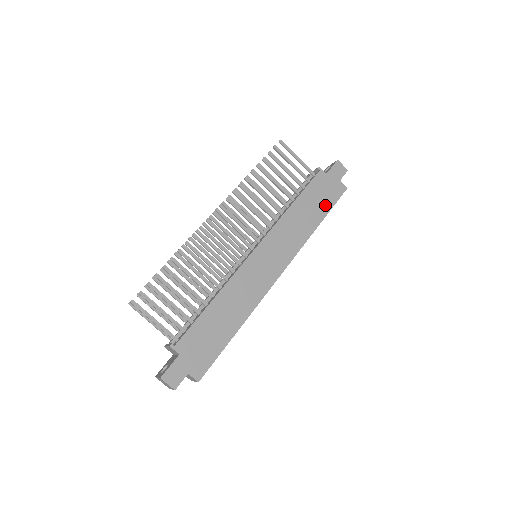
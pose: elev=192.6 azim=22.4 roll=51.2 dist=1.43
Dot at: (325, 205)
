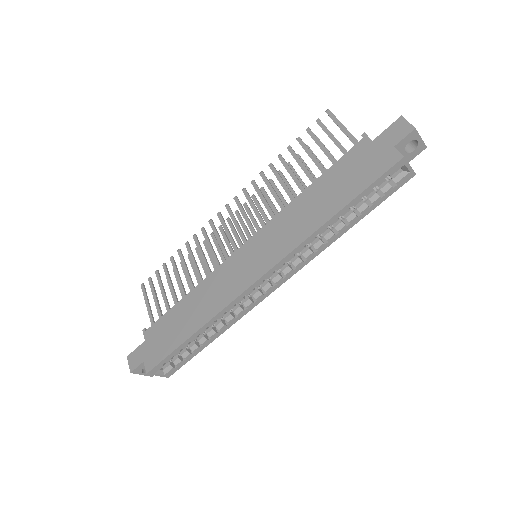
Dot at: (353, 187)
